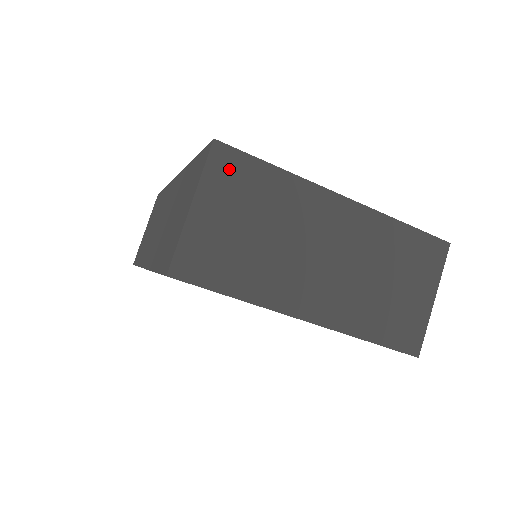
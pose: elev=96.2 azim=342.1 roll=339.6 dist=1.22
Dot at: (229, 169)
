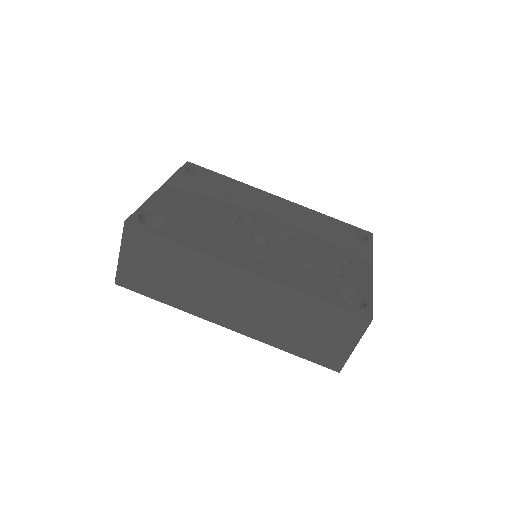
Dot at: occluded
